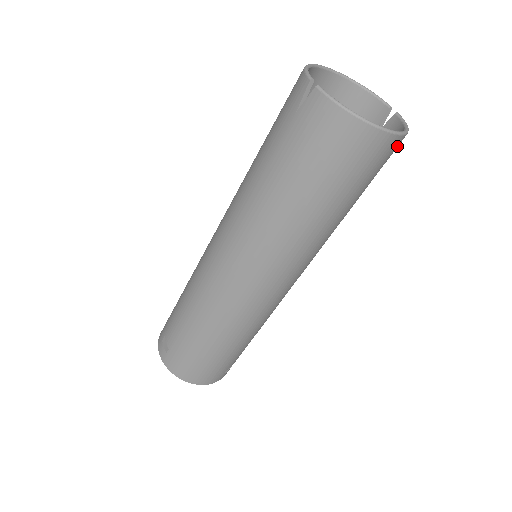
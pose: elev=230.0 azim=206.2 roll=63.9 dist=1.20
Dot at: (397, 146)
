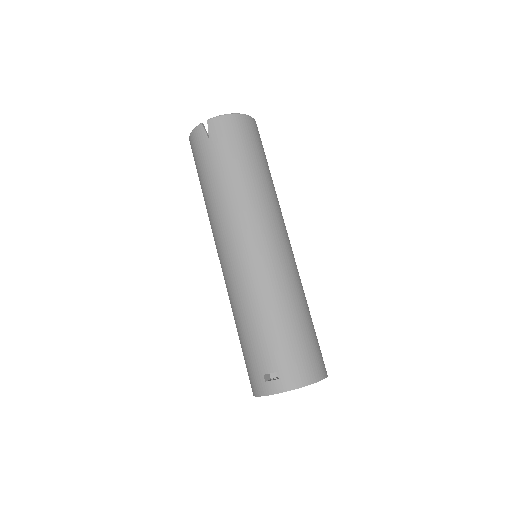
Dot at: occluded
